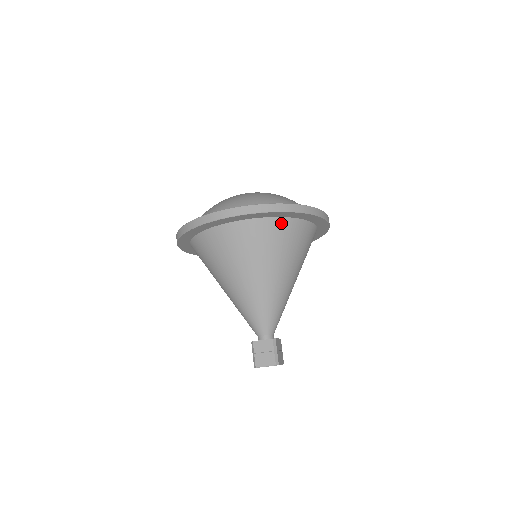
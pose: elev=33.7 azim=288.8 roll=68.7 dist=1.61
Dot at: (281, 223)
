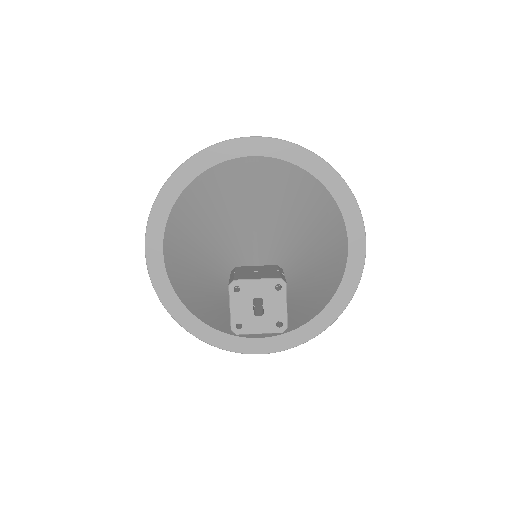
Dot at: (313, 181)
